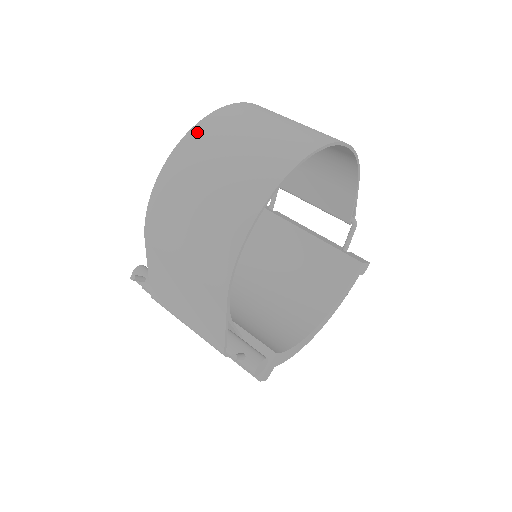
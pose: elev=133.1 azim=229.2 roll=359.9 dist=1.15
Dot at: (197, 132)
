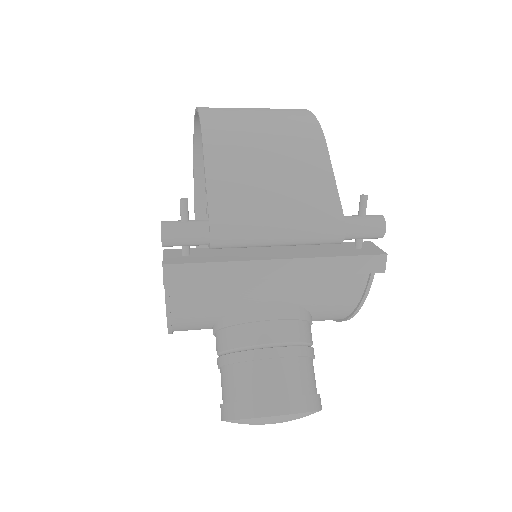
Dot at: occluded
